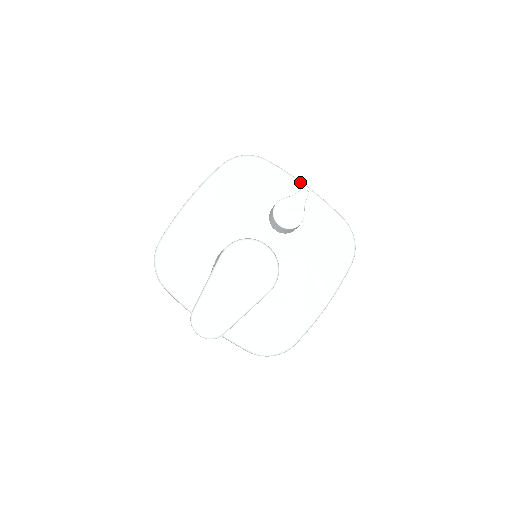
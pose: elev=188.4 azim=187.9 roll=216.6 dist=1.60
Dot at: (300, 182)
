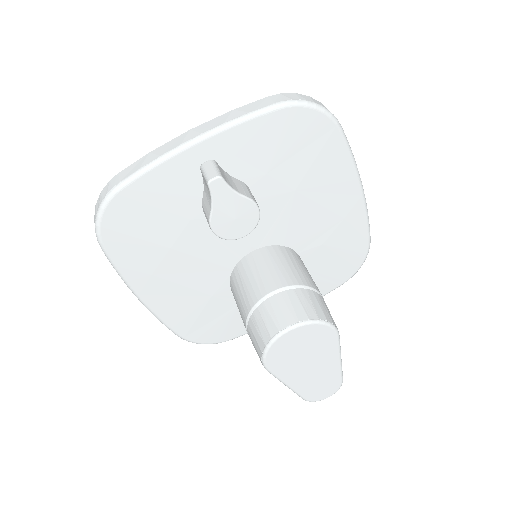
Dot at: (181, 151)
